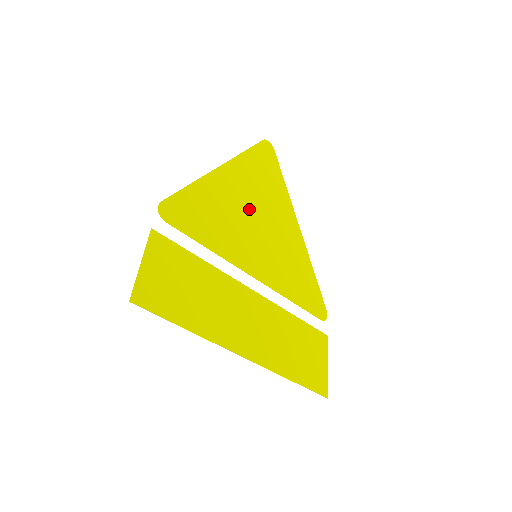
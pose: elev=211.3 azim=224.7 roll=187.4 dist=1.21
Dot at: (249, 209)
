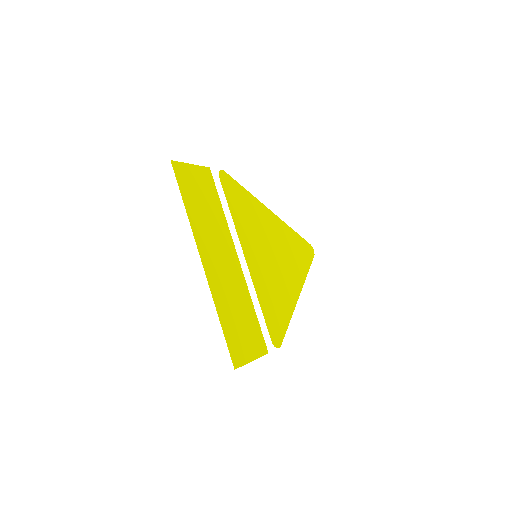
Dot at: (272, 242)
